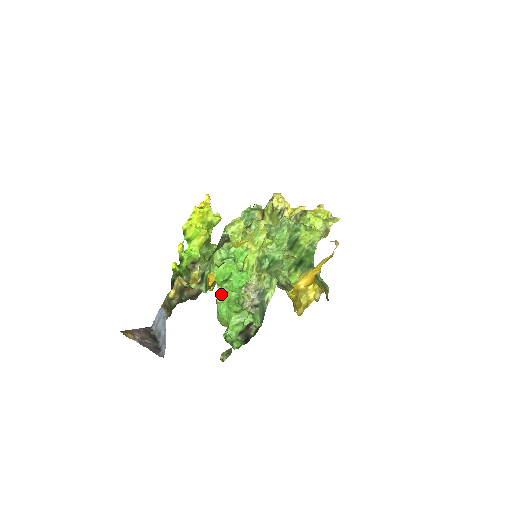
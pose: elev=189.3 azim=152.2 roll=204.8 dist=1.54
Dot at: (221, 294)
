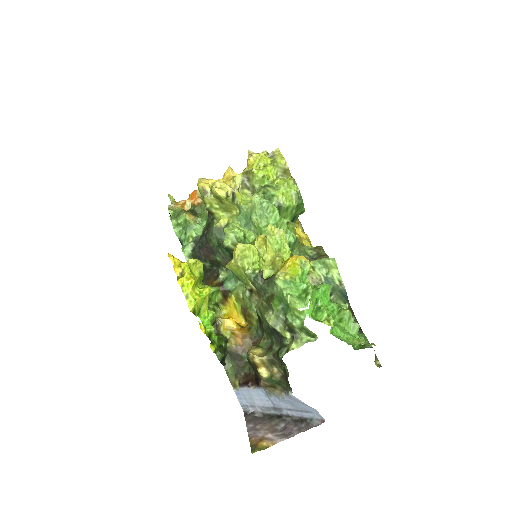
Dot at: (332, 325)
